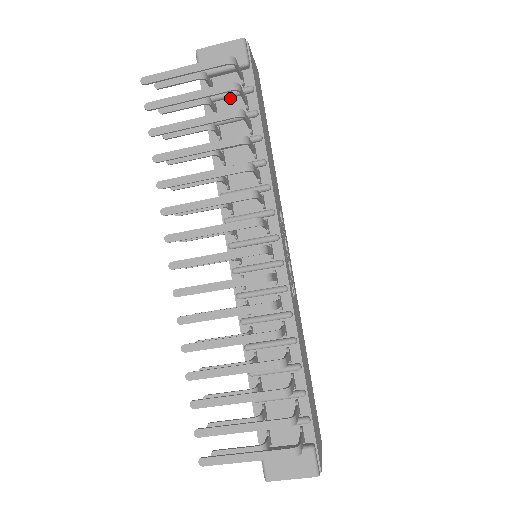
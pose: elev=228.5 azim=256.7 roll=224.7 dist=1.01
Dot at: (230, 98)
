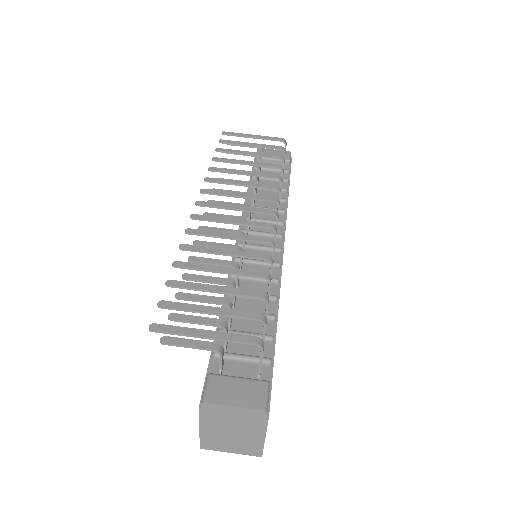
Dot at: (271, 172)
